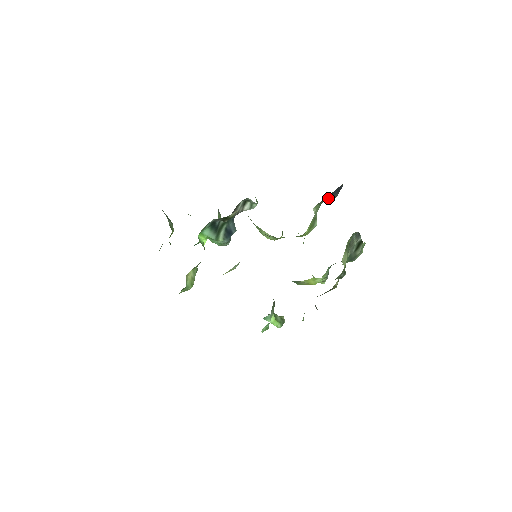
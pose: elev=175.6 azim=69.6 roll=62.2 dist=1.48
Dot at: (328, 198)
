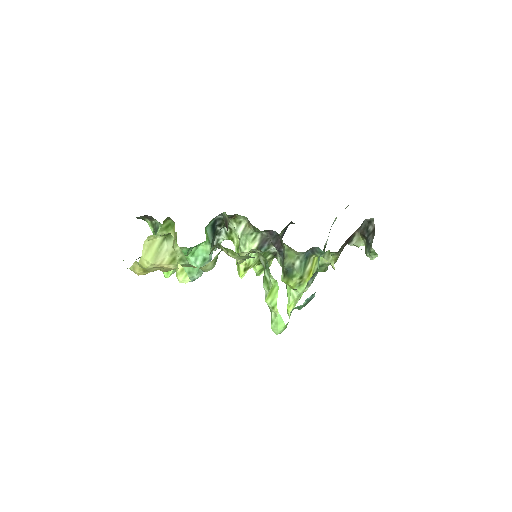
Dot at: (282, 234)
